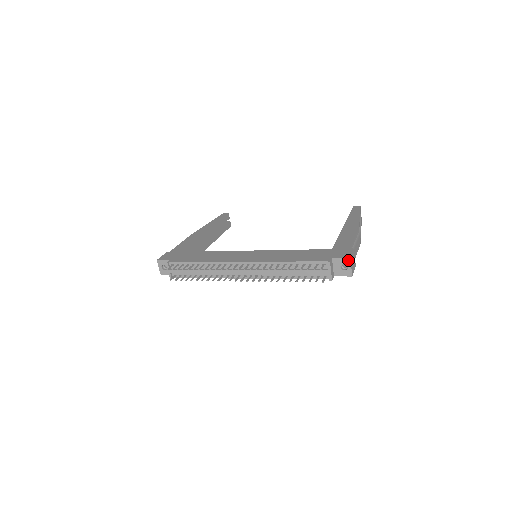
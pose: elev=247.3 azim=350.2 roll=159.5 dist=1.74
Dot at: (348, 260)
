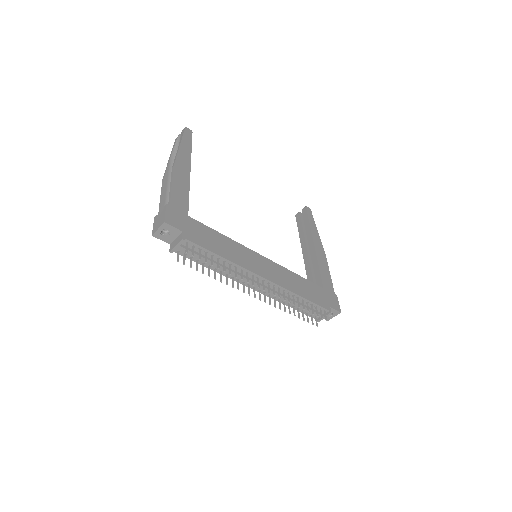
Dot at: (339, 313)
